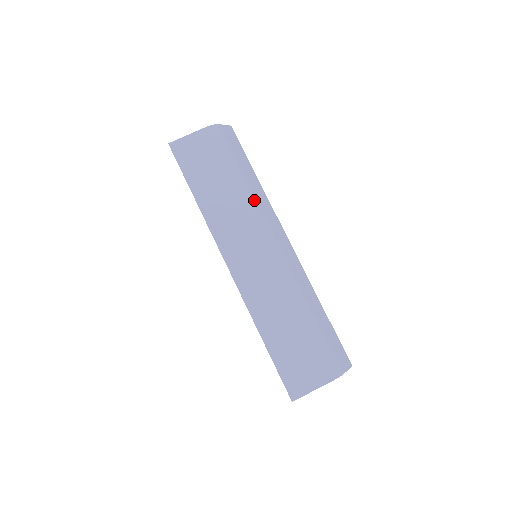
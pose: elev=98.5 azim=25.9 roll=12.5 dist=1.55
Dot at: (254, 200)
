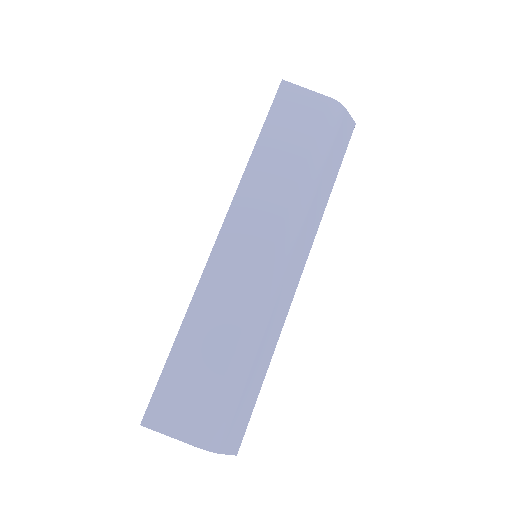
Dot at: (307, 203)
